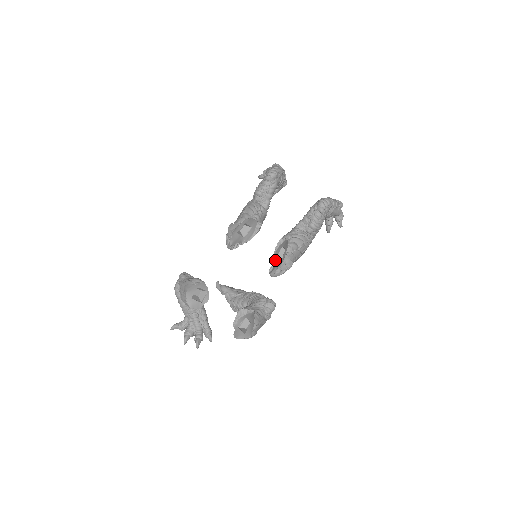
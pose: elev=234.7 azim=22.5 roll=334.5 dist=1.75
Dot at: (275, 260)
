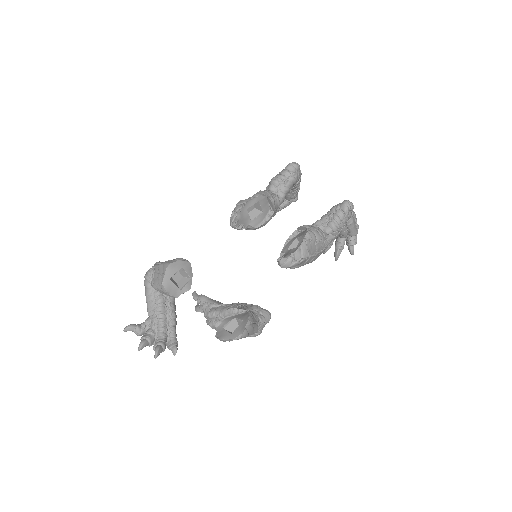
Dot at: (285, 252)
